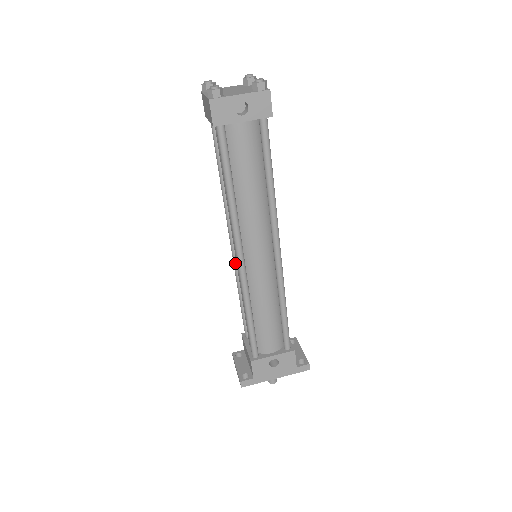
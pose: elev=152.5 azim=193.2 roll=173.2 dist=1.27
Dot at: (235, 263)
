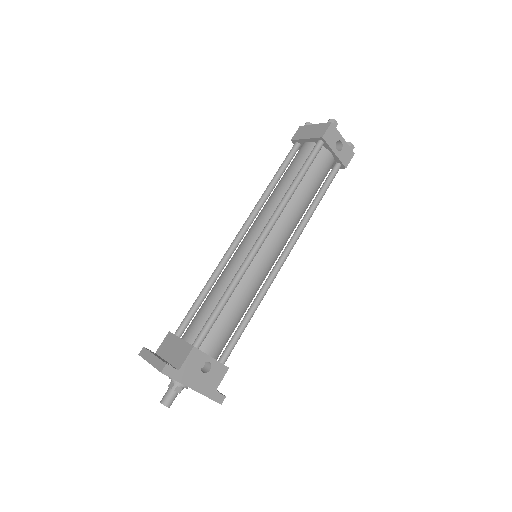
Dot at: (229, 252)
